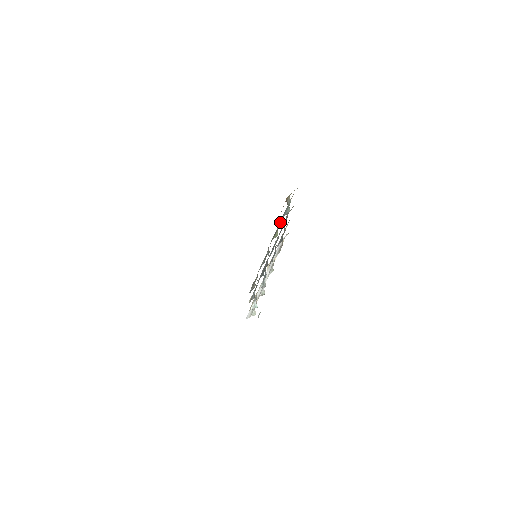
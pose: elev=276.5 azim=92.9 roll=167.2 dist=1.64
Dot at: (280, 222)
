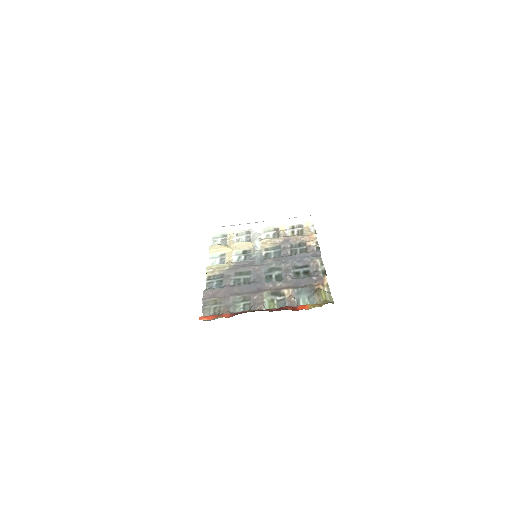
Dot at: (285, 306)
